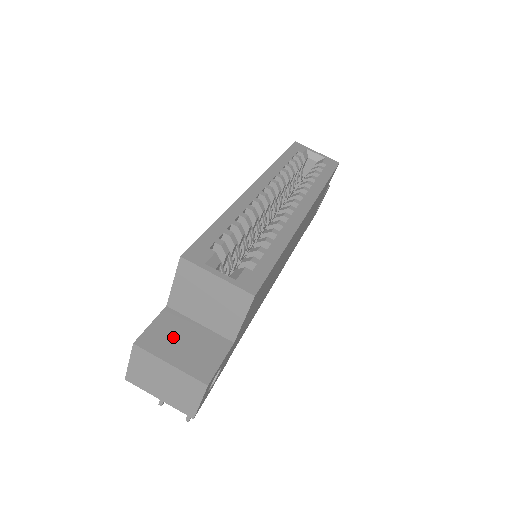
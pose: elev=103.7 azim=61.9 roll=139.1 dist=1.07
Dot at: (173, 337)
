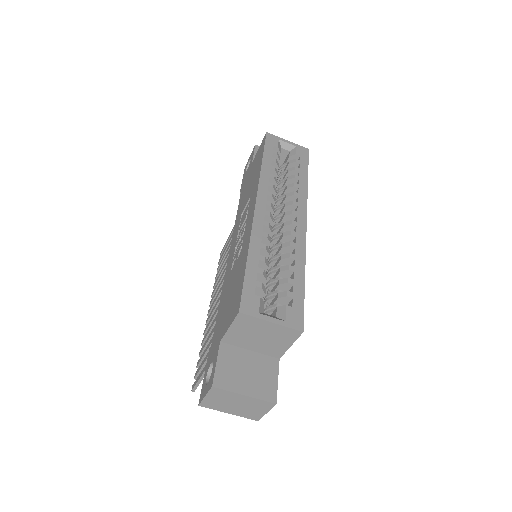
Dot at: (237, 370)
